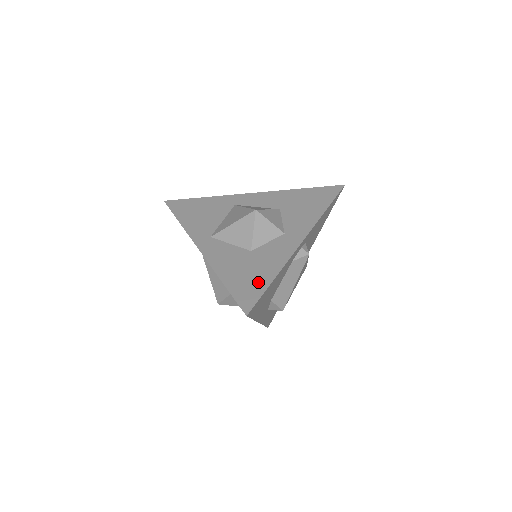
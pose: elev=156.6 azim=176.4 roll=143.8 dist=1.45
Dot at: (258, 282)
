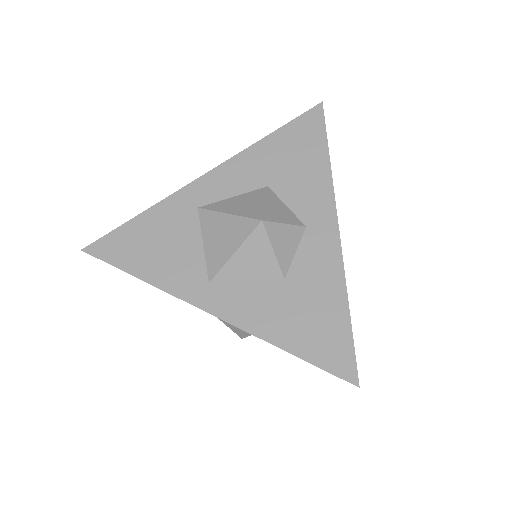
Dot at: (333, 326)
